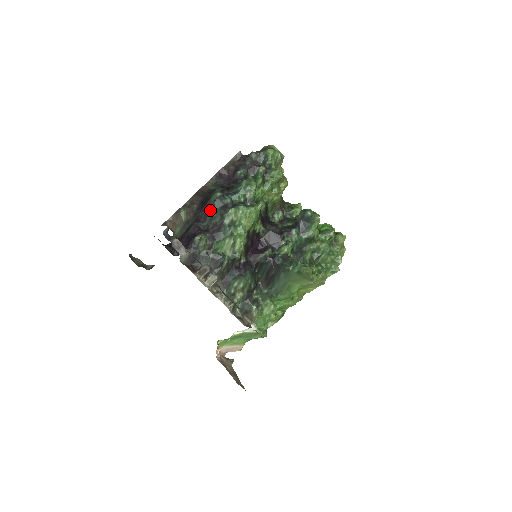
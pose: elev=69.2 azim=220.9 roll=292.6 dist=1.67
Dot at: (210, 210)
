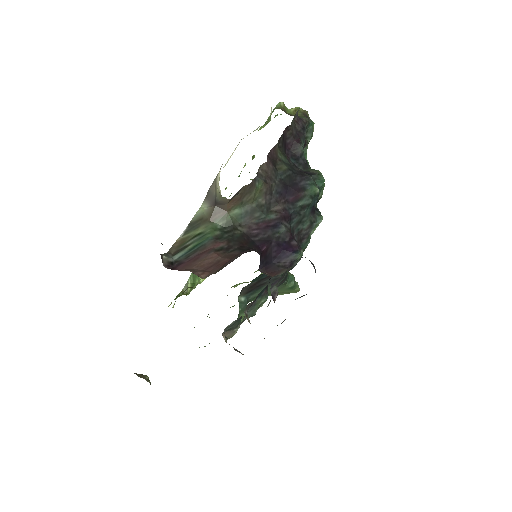
Dot at: (300, 207)
